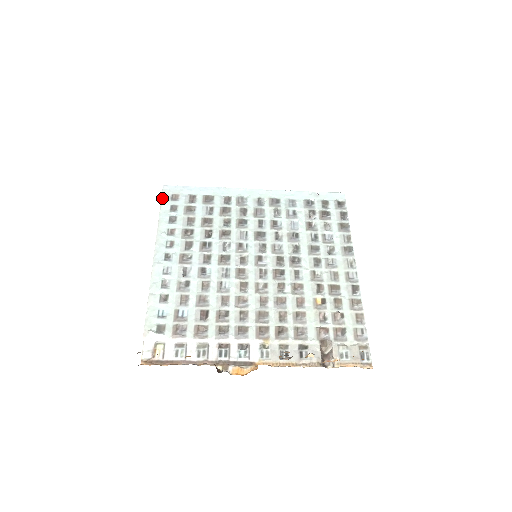
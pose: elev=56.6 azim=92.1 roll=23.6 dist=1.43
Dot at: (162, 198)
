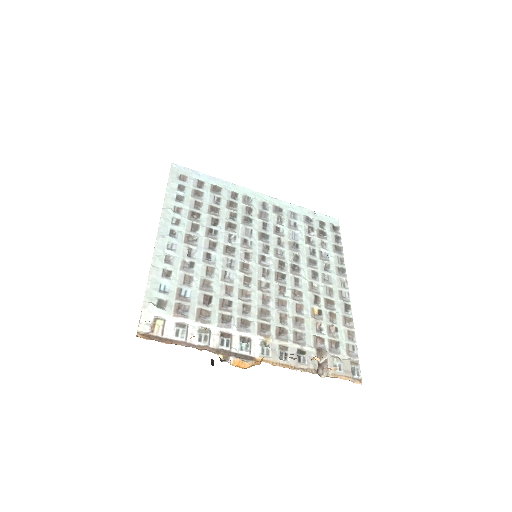
Dot at: (170, 175)
